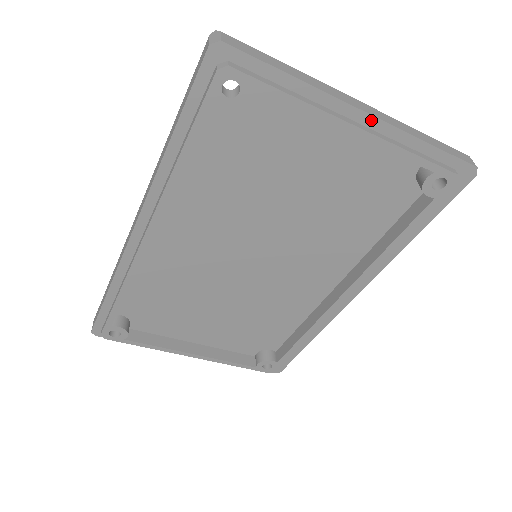
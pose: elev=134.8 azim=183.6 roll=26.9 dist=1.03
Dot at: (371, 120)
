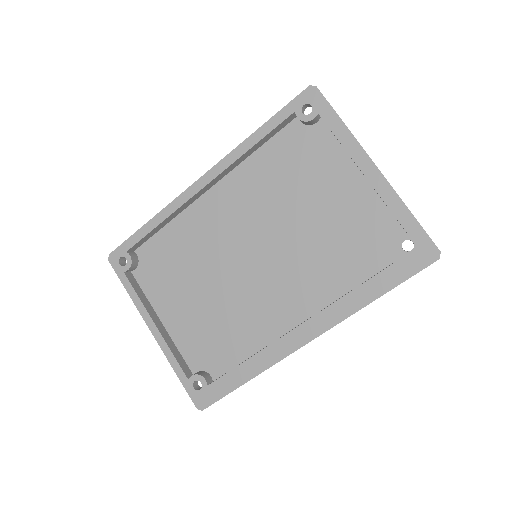
Dot at: (378, 173)
